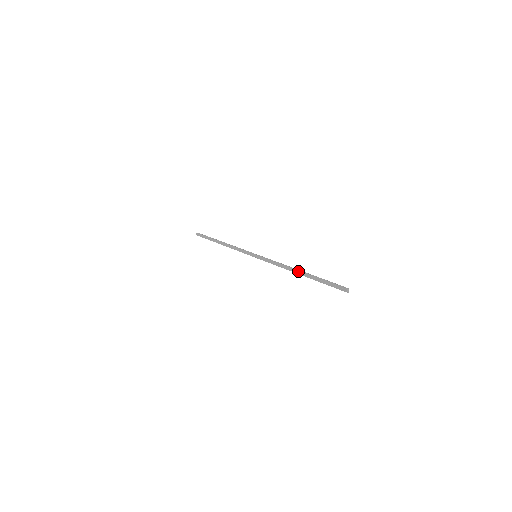
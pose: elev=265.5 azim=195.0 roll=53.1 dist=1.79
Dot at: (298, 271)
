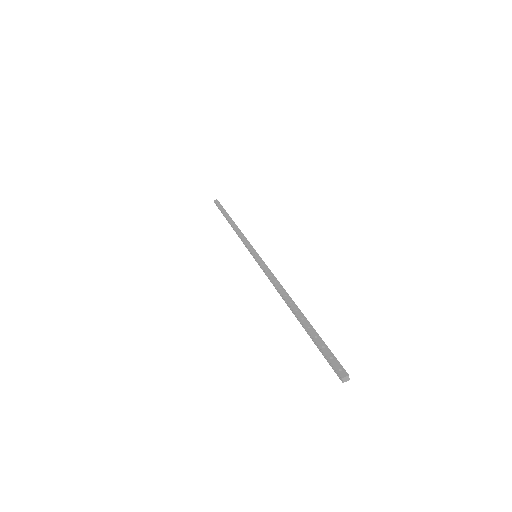
Dot at: (294, 303)
